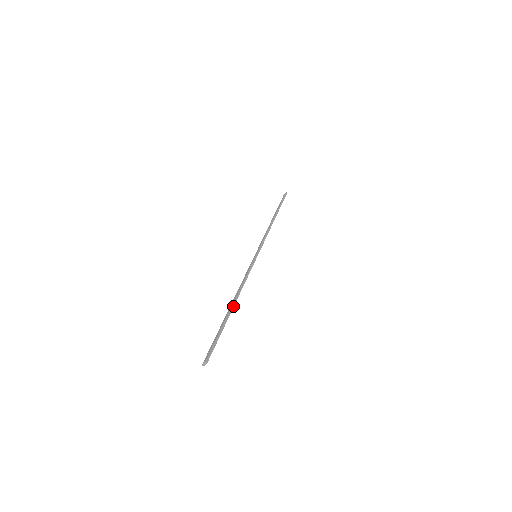
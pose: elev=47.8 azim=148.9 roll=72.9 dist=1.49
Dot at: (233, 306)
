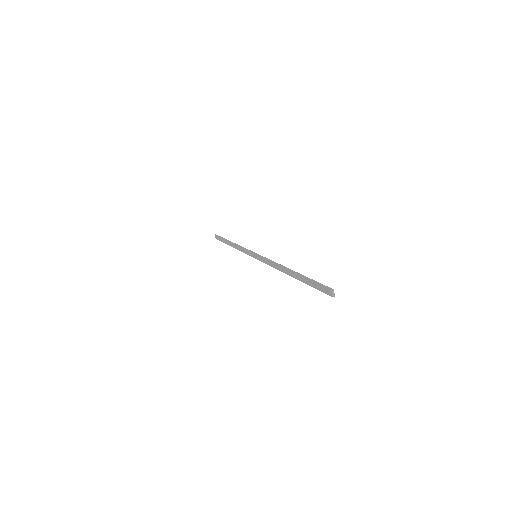
Dot at: (291, 270)
